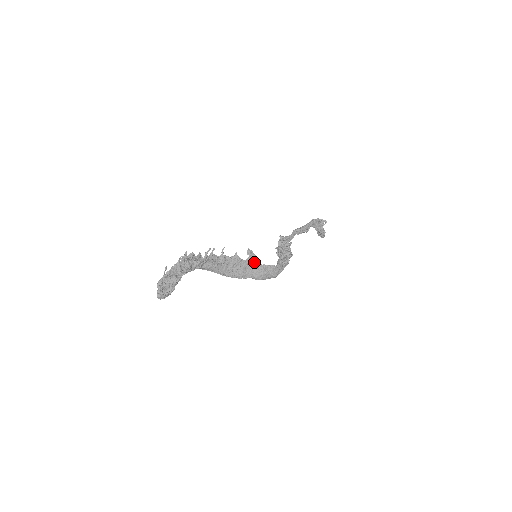
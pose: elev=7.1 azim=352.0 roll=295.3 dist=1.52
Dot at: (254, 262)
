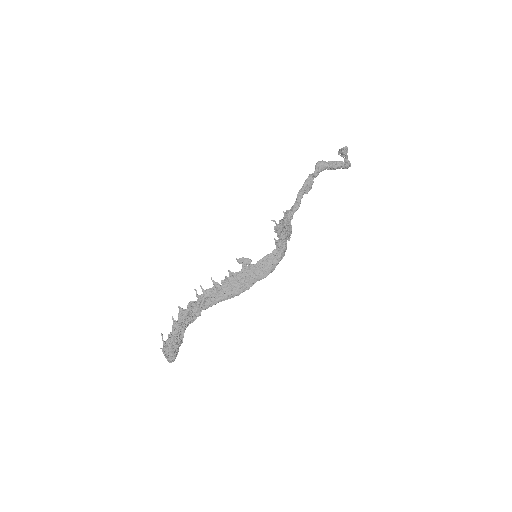
Dot at: (247, 267)
